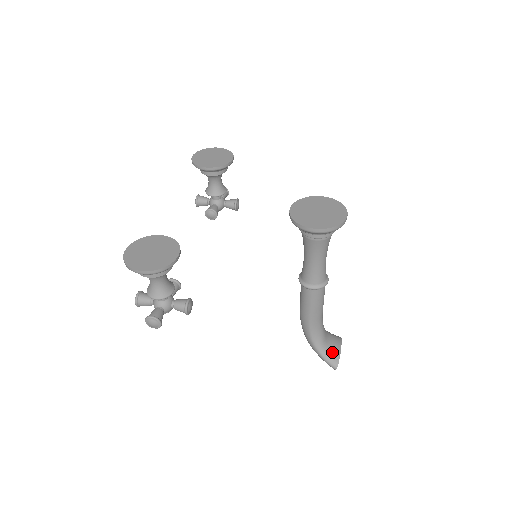
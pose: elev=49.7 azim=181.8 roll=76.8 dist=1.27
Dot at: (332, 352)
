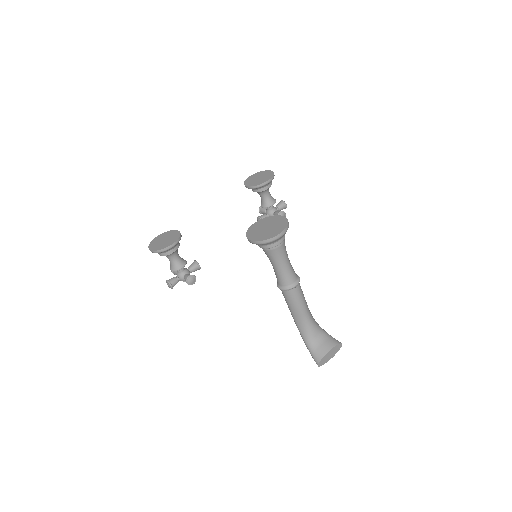
Dot at: (318, 350)
